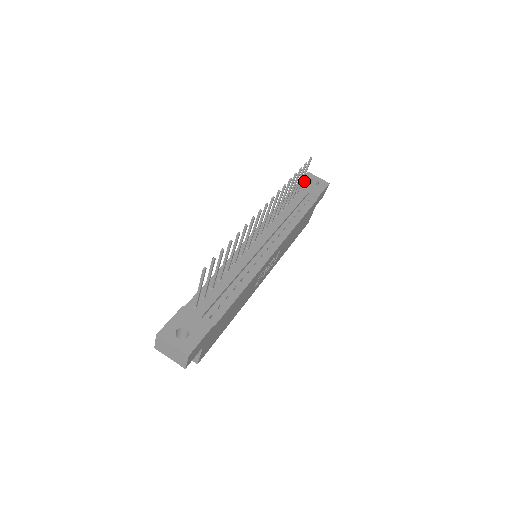
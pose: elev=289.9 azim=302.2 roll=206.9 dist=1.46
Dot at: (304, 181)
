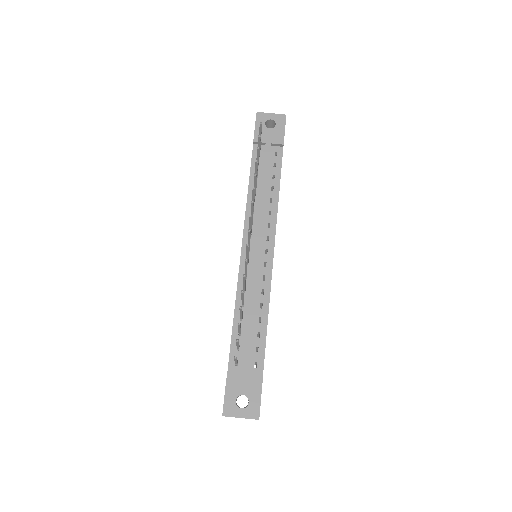
Dot at: occluded
